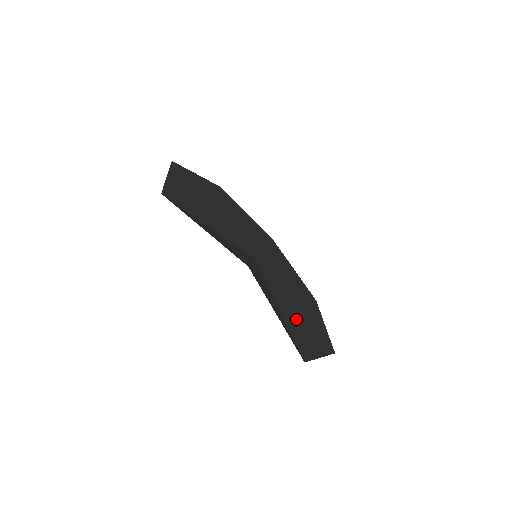
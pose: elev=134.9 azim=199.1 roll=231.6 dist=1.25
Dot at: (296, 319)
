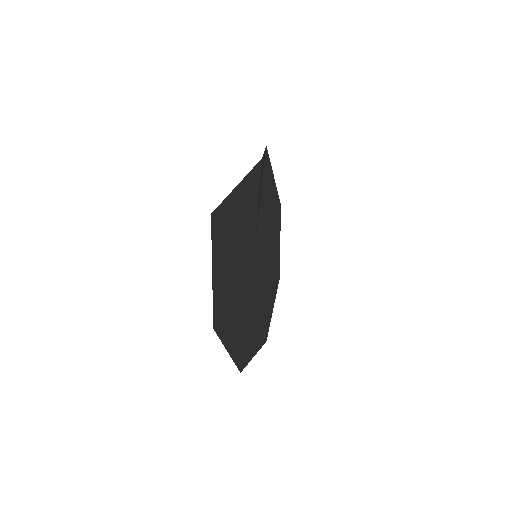
Dot at: (230, 266)
